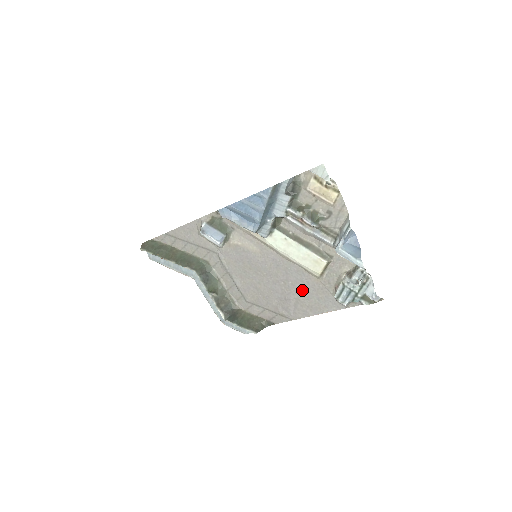
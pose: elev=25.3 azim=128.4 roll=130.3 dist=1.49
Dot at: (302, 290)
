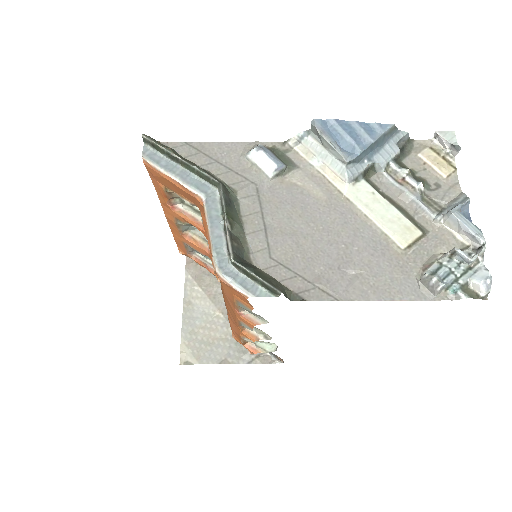
Dot at: (371, 262)
